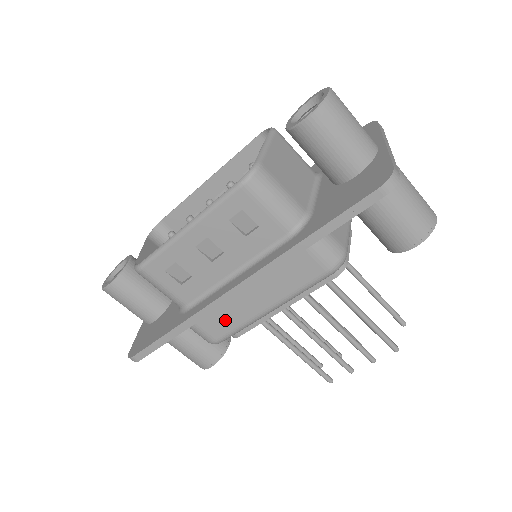
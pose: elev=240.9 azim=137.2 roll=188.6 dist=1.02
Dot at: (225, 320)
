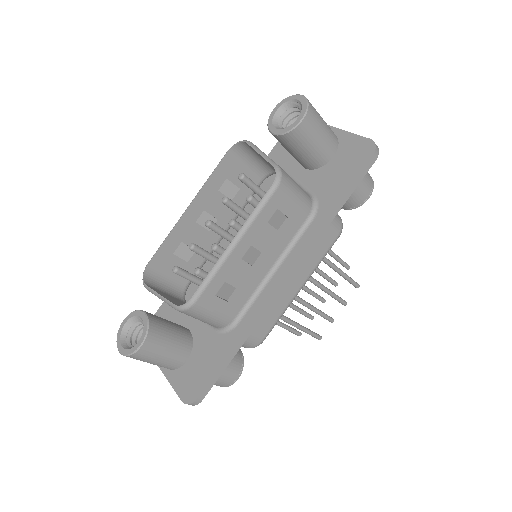
Dot at: (269, 316)
